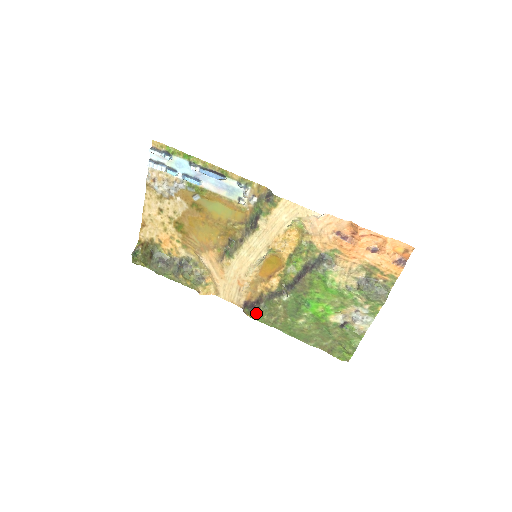
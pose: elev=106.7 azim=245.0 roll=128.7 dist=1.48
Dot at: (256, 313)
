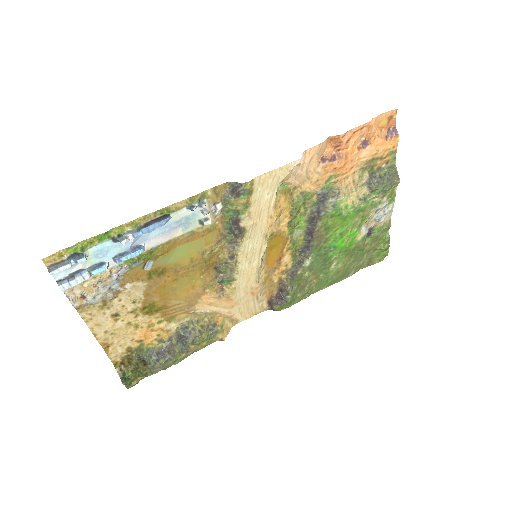
Dot at: (289, 301)
